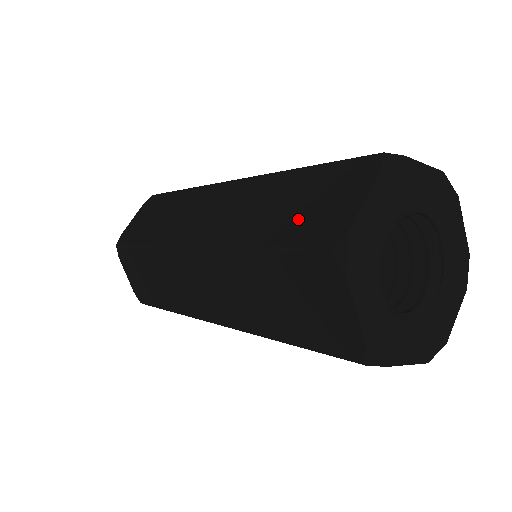
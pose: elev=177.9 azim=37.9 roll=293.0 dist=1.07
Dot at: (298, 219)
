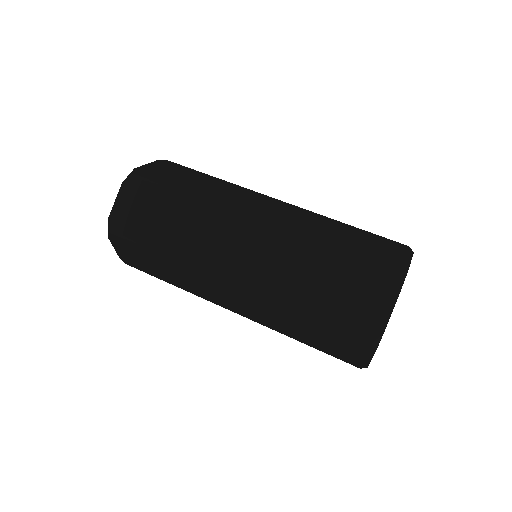
Dot at: (328, 347)
